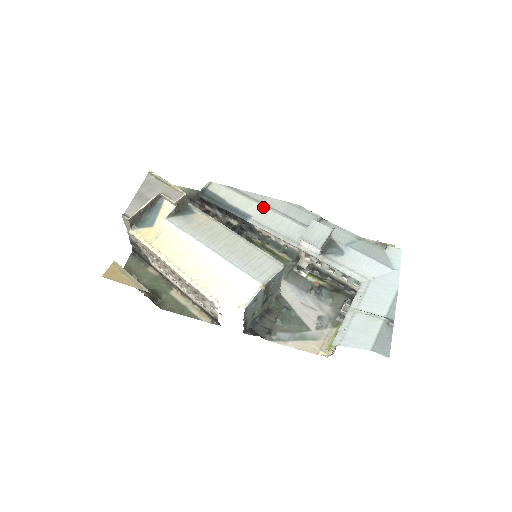
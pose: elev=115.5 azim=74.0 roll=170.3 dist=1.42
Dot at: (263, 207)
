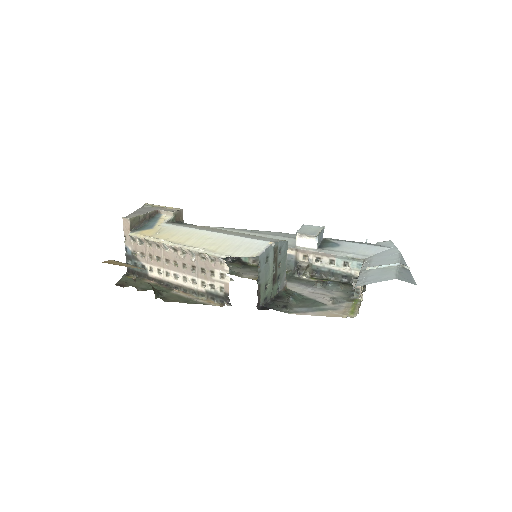
Dot at: (253, 233)
